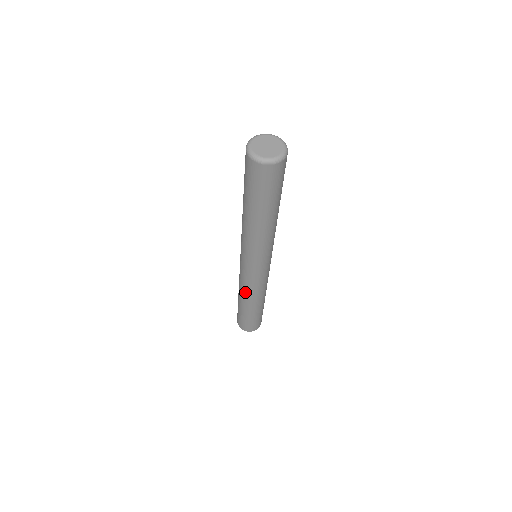
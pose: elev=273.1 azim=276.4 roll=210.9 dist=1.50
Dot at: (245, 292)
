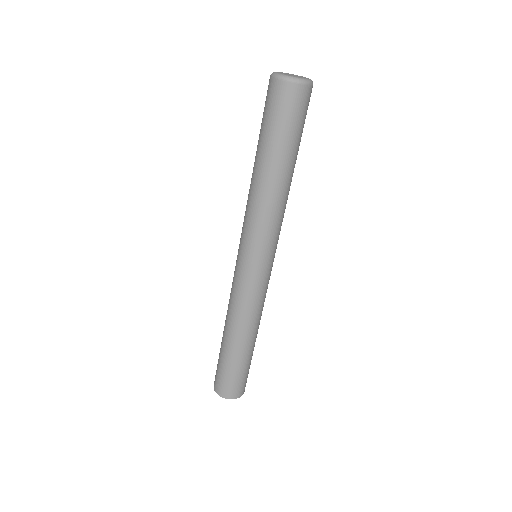
Dot at: (230, 309)
